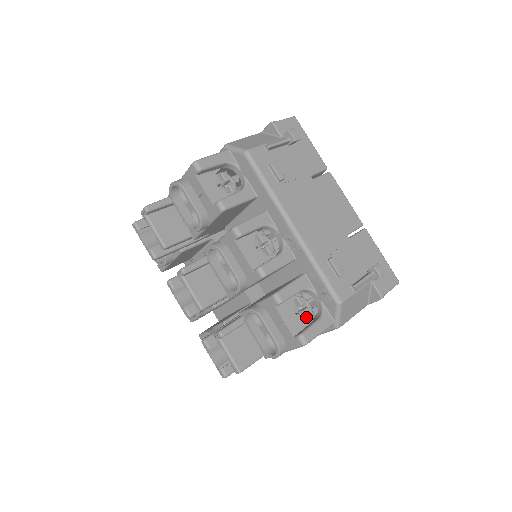
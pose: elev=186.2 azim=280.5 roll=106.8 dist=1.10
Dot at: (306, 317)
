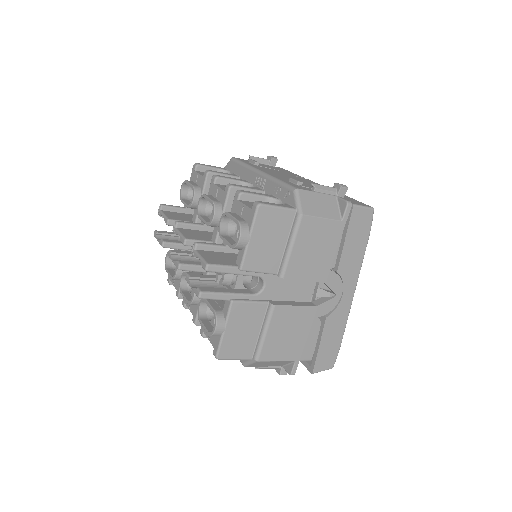
Dot at: occluded
